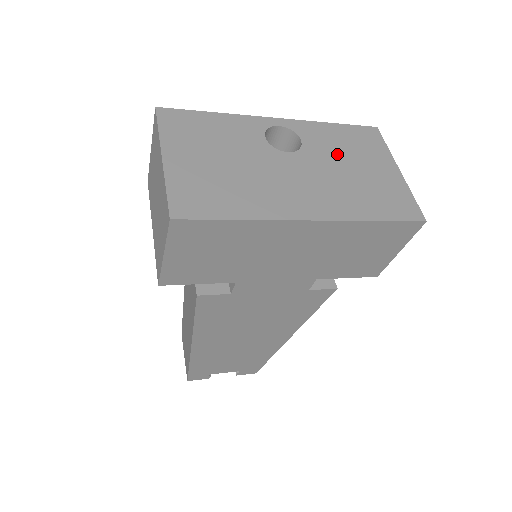
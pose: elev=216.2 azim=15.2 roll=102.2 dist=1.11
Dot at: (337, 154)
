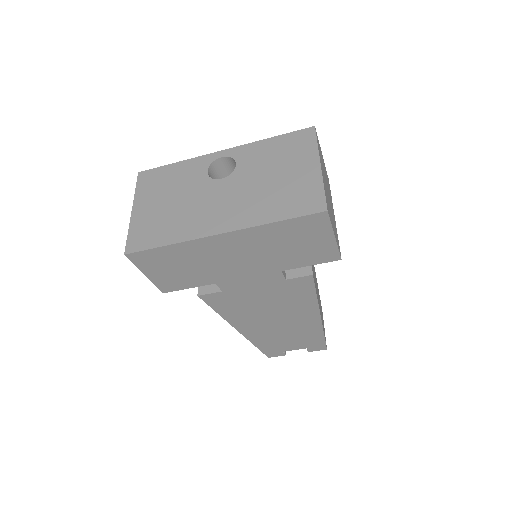
Dot at: (263, 167)
